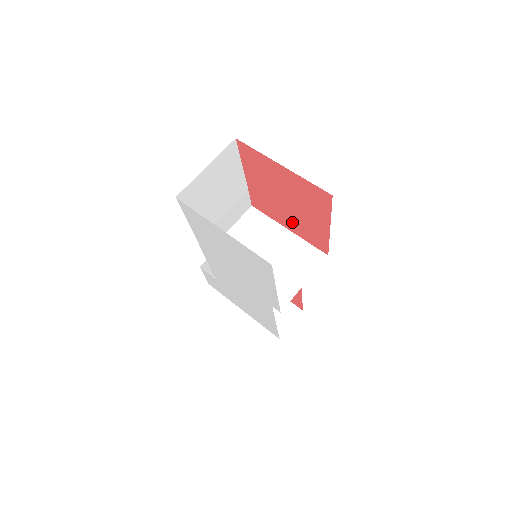
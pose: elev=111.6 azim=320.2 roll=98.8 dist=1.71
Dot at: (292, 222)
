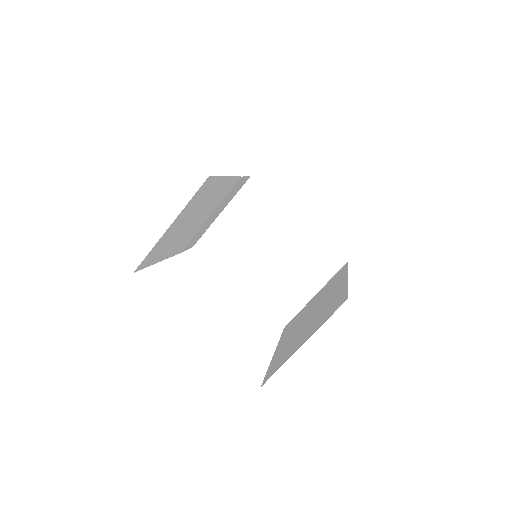
Dot at: occluded
